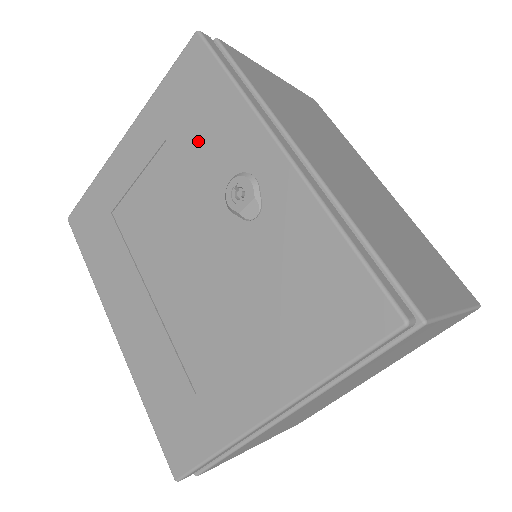
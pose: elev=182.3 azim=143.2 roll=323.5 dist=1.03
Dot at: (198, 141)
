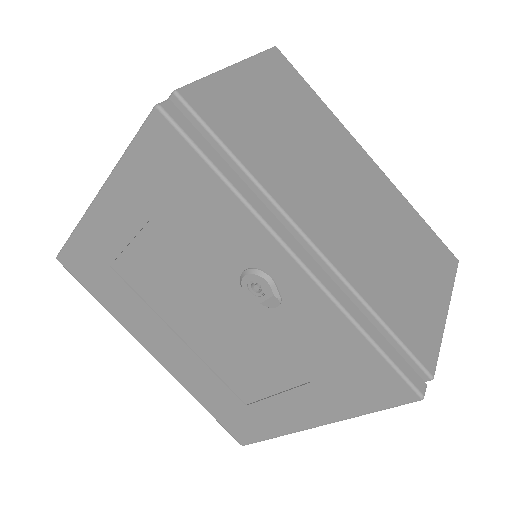
Dot at: (194, 228)
